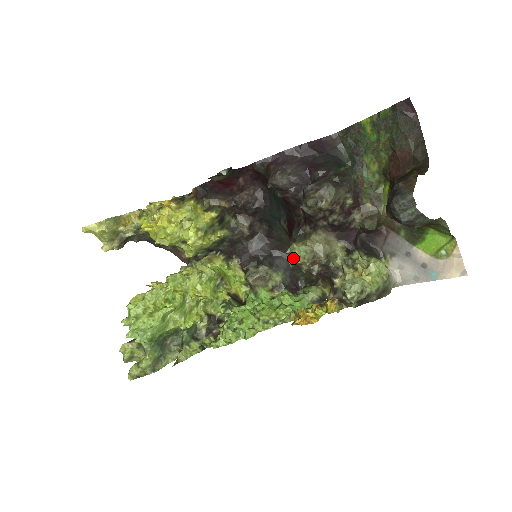
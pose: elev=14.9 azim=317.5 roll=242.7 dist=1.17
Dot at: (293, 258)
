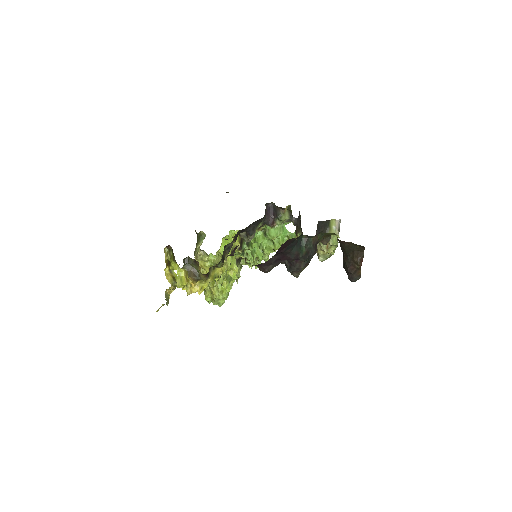
Dot at: occluded
